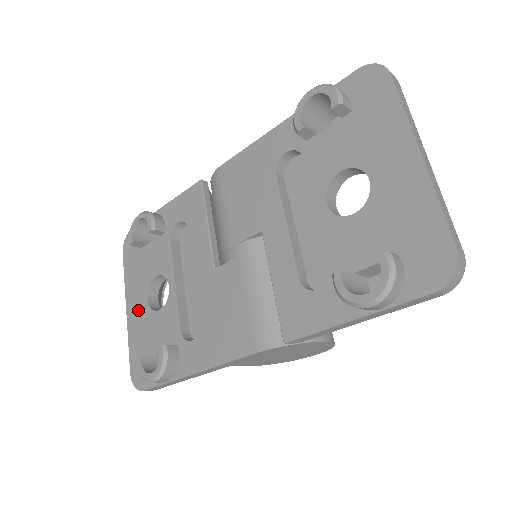
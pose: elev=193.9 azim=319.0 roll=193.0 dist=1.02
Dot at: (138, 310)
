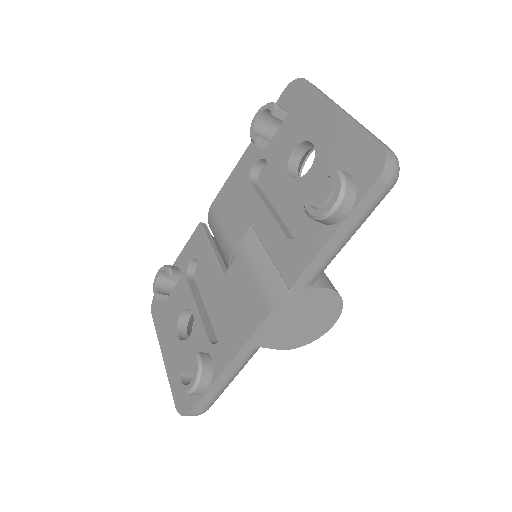
Dot at: (172, 349)
